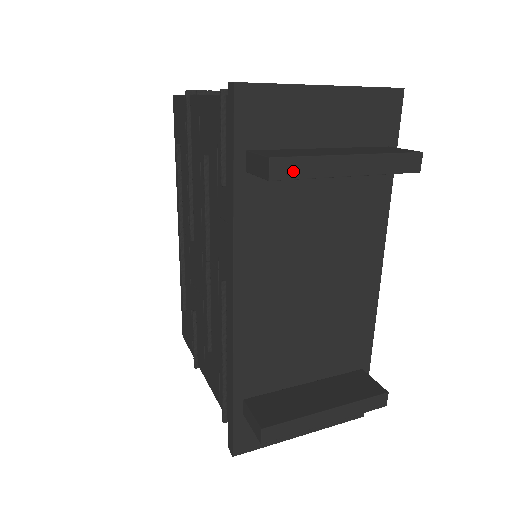
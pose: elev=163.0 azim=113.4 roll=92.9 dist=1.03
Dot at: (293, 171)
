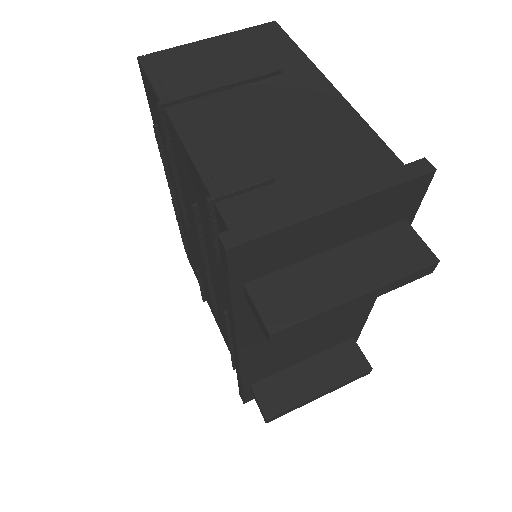
Dot at: (294, 330)
